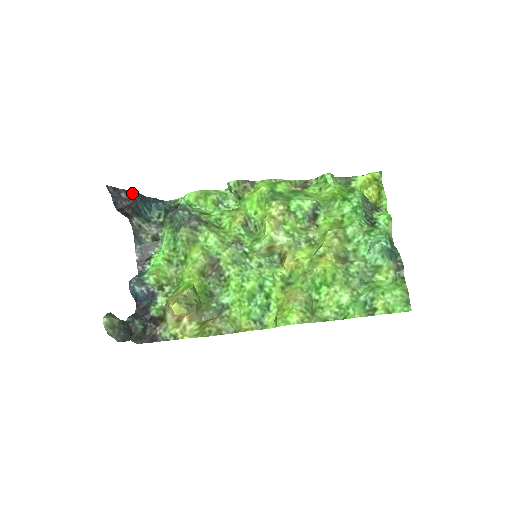
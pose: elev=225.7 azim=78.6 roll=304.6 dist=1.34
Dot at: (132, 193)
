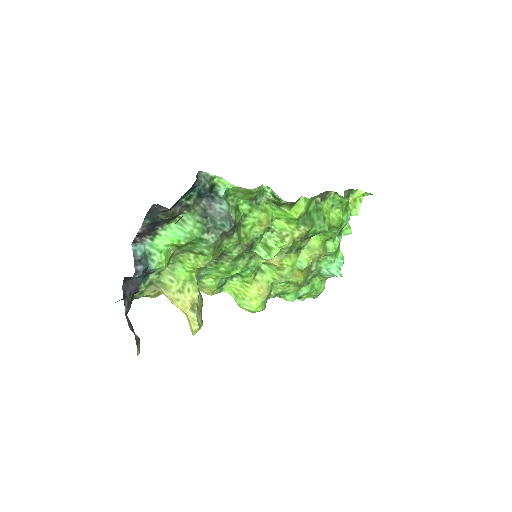
Dot at: occluded
